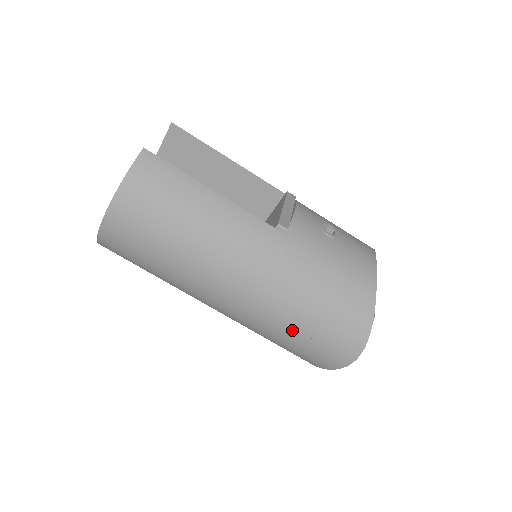
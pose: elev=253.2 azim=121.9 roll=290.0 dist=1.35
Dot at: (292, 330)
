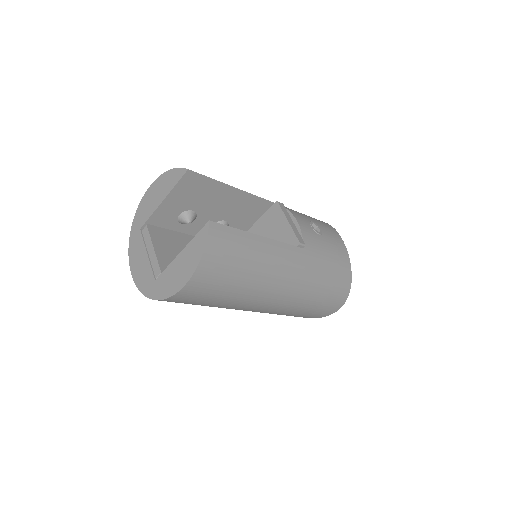
Dot at: (305, 308)
